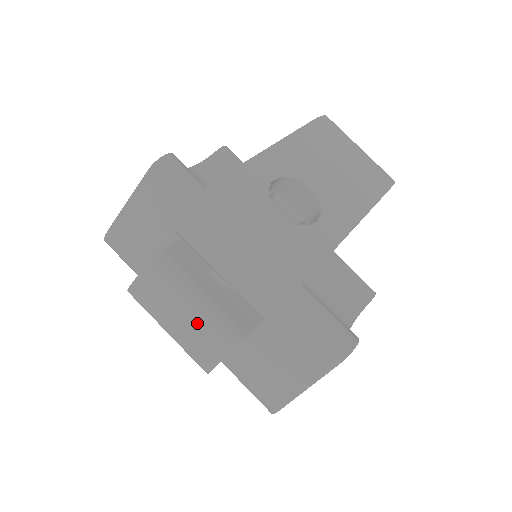
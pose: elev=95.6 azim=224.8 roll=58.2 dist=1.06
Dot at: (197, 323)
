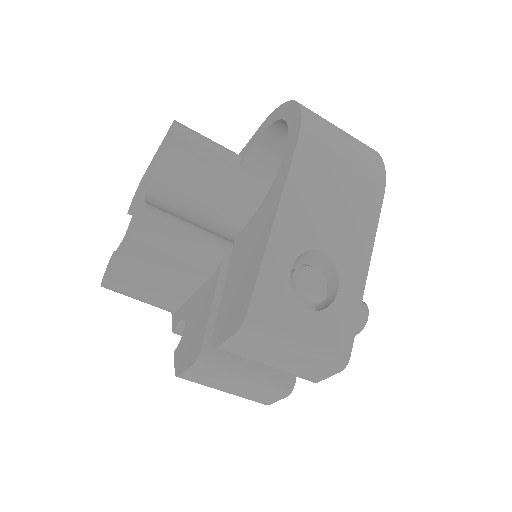
Dot at: (251, 388)
